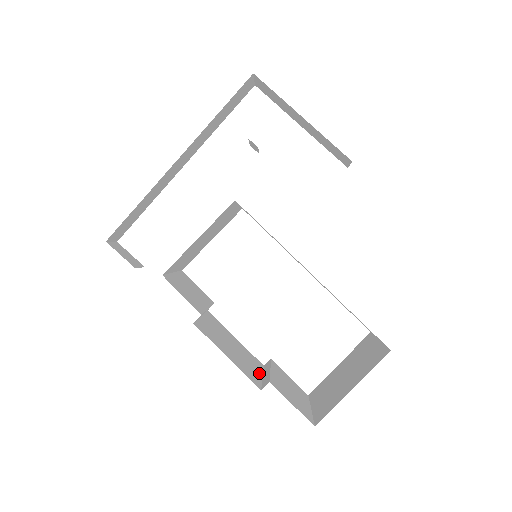
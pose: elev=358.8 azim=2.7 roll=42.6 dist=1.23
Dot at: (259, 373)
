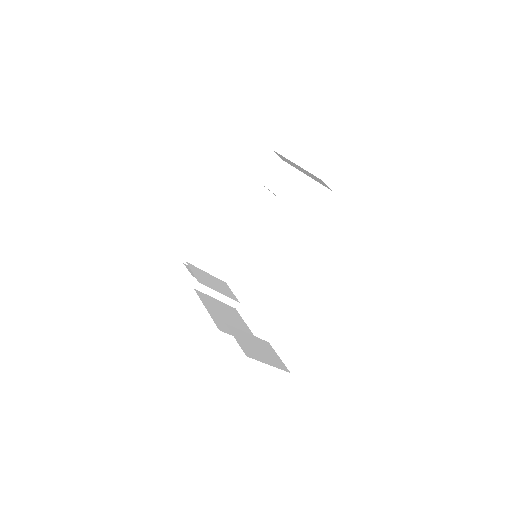
Dot at: occluded
